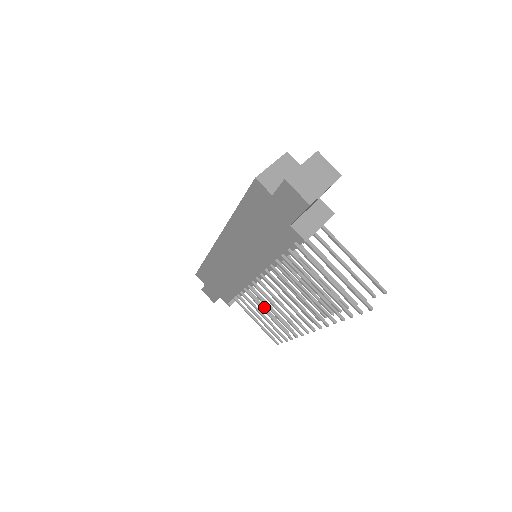
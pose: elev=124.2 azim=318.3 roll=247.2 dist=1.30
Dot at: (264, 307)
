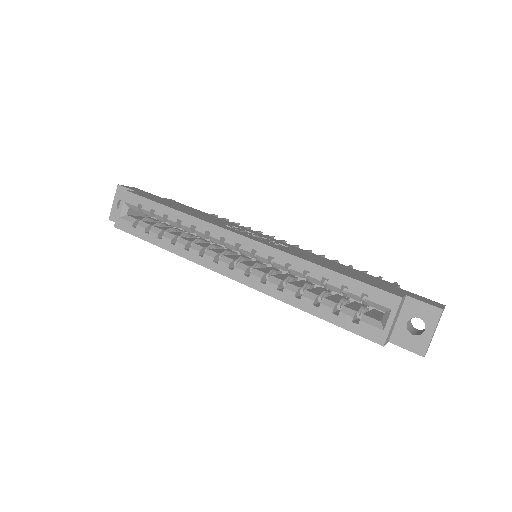
Dot at: occluded
